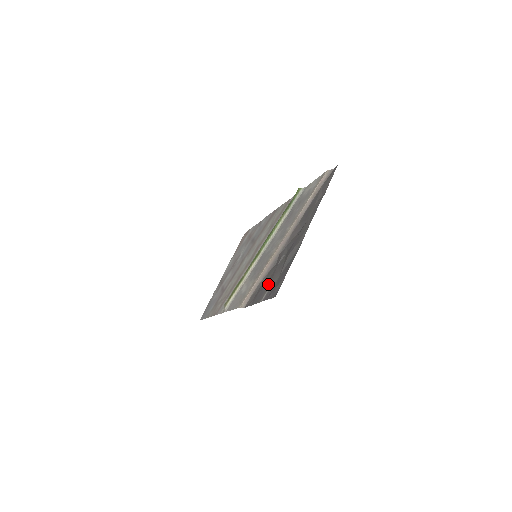
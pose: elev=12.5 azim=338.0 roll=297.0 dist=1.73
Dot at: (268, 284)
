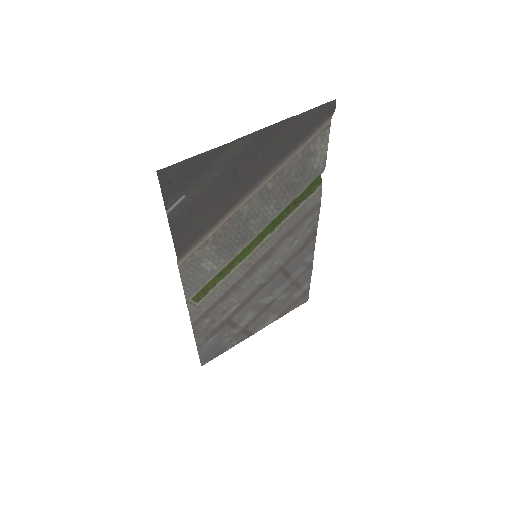
Dot at: (191, 204)
